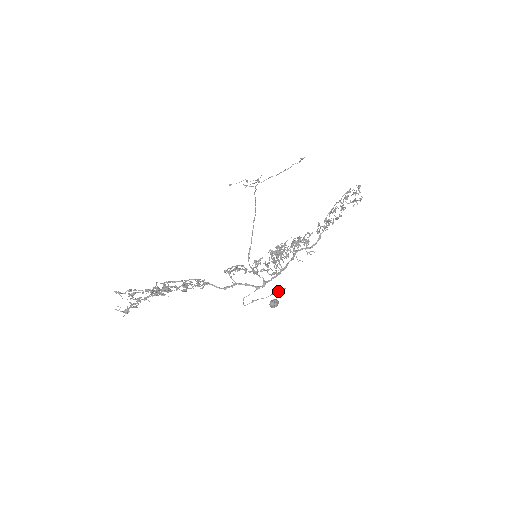
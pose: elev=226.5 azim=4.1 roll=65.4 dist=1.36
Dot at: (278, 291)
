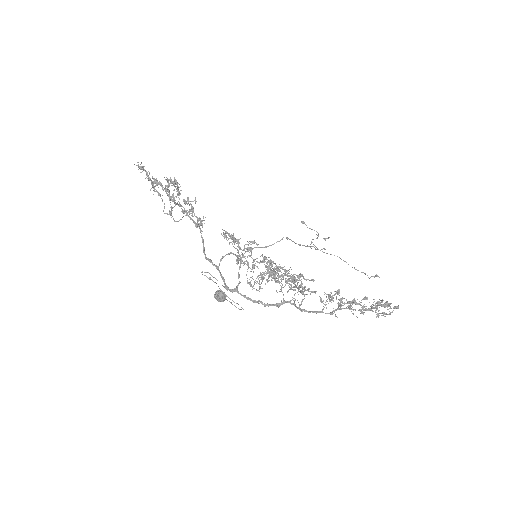
Dot at: occluded
